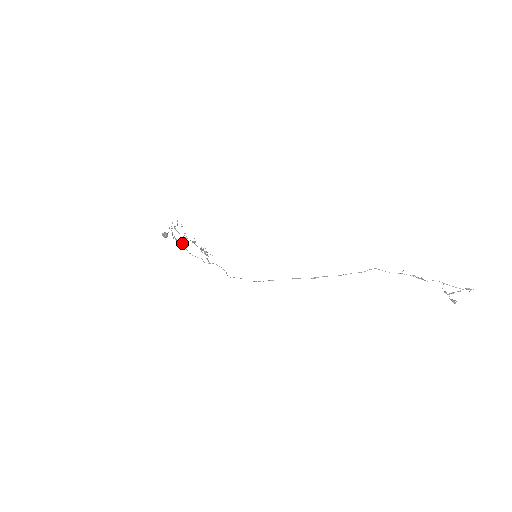
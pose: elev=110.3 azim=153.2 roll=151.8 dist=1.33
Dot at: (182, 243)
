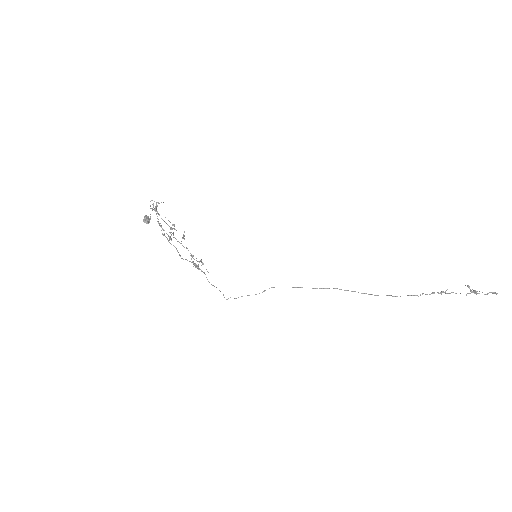
Dot at: occluded
